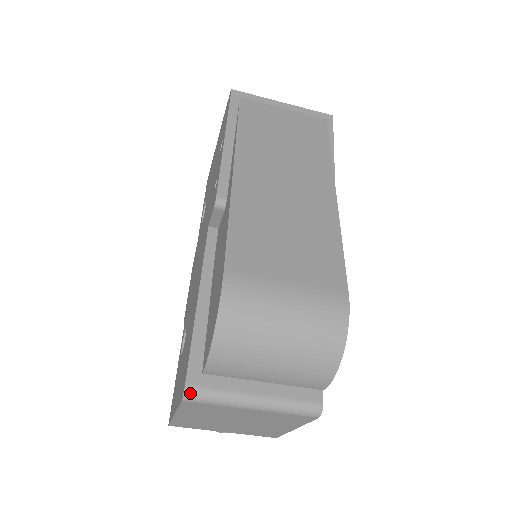
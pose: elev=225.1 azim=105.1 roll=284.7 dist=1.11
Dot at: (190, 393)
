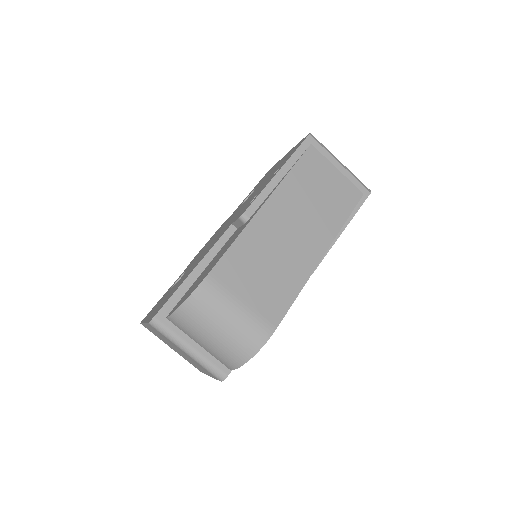
Dot at: (155, 322)
